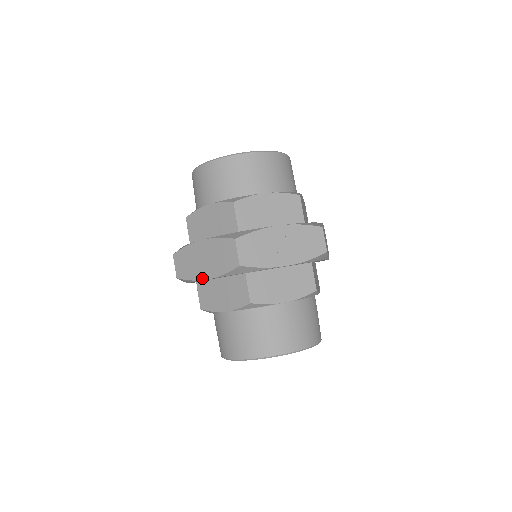
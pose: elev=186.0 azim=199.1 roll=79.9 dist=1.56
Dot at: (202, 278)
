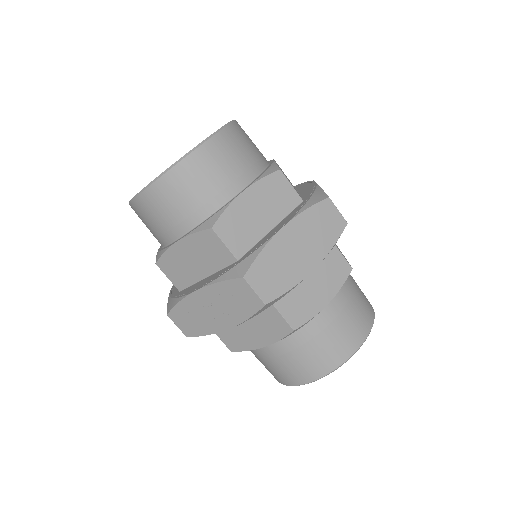
Dot at: occluded
